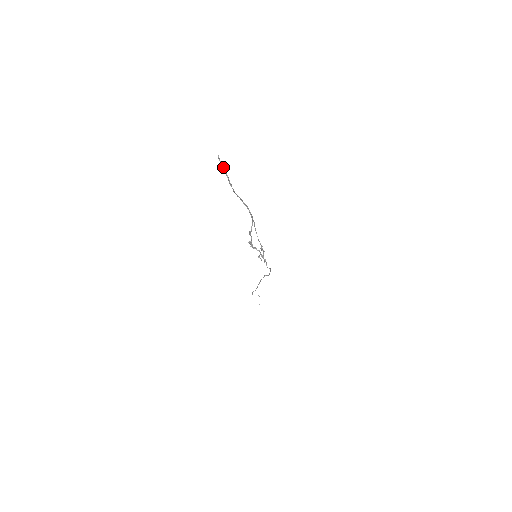
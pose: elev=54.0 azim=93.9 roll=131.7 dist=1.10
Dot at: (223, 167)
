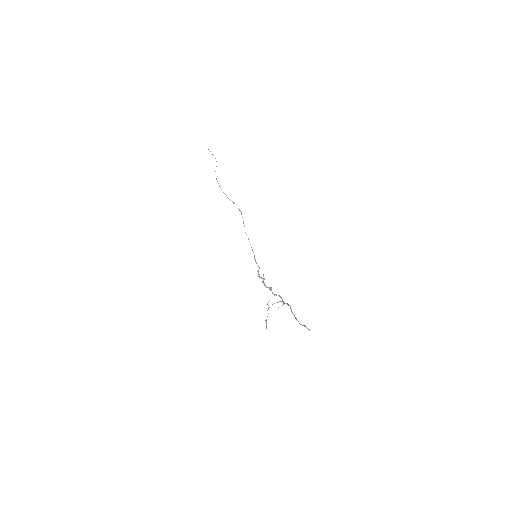
Dot at: (305, 326)
